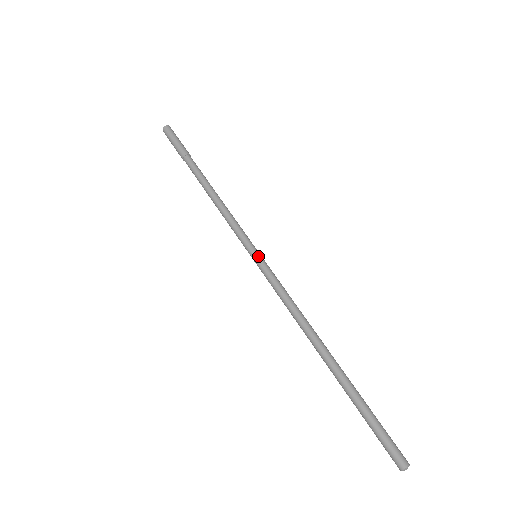
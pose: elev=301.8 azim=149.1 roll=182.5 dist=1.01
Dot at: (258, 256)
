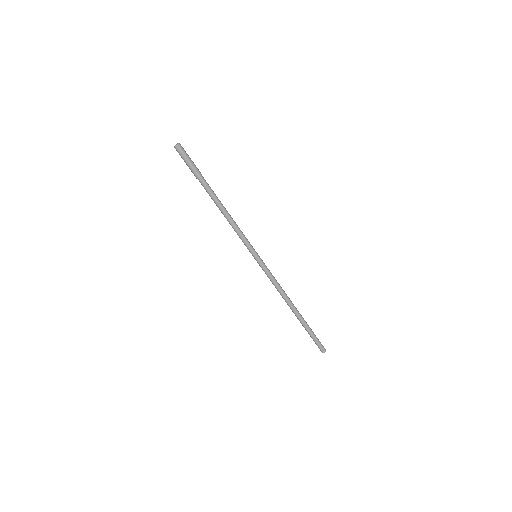
Dot at: (259, 257)
